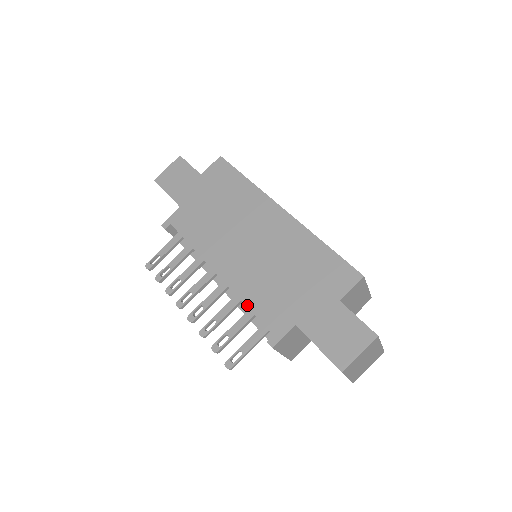
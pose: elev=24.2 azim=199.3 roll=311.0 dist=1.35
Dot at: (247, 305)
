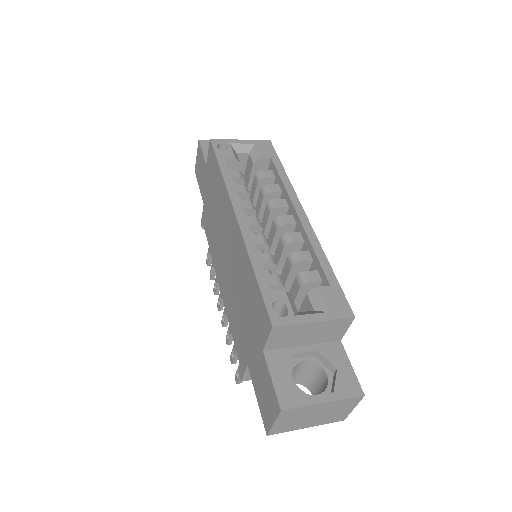
Dot at: (230, 328)
